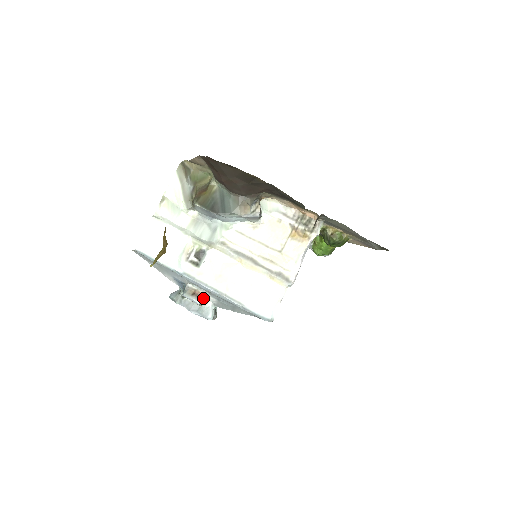
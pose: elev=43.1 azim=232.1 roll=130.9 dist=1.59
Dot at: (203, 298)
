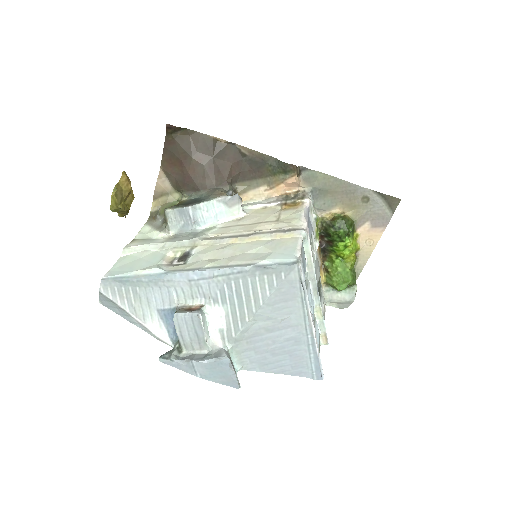
Dot at: (203, 313)
